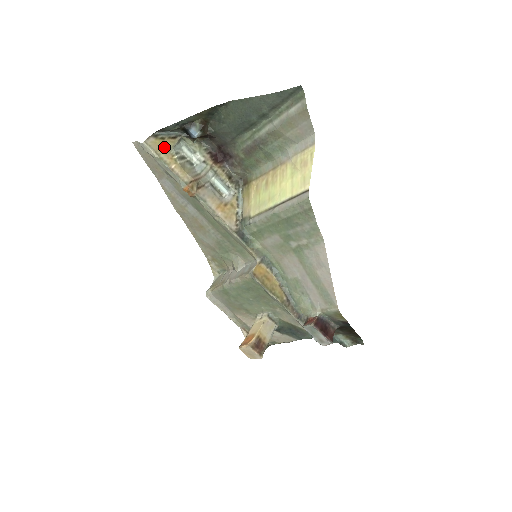
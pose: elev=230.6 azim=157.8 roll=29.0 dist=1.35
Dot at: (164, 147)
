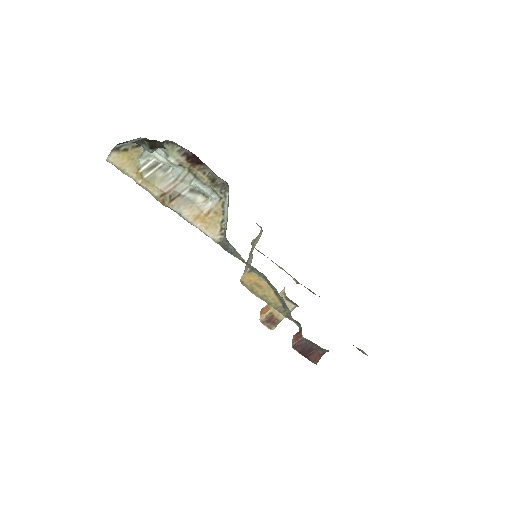
Dot at: (129, 160)
